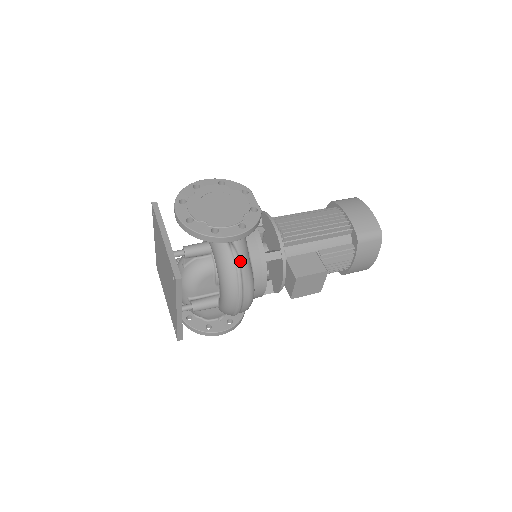
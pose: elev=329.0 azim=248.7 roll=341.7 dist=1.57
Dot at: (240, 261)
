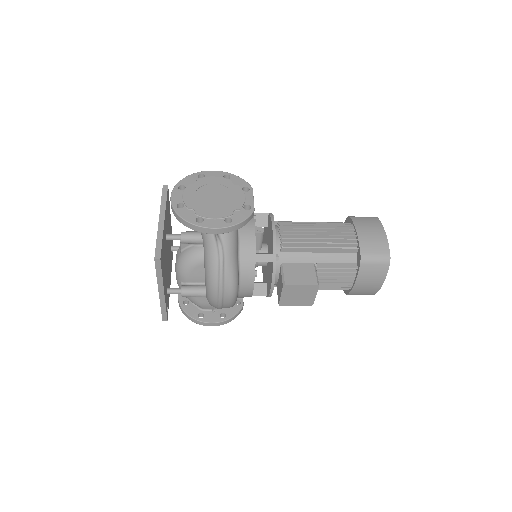
Dot at: (224, 255)
